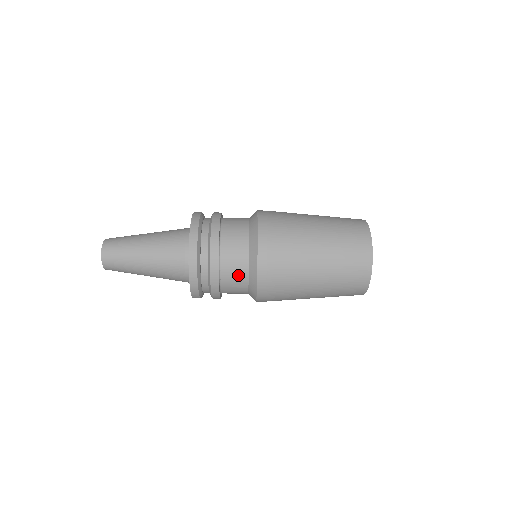
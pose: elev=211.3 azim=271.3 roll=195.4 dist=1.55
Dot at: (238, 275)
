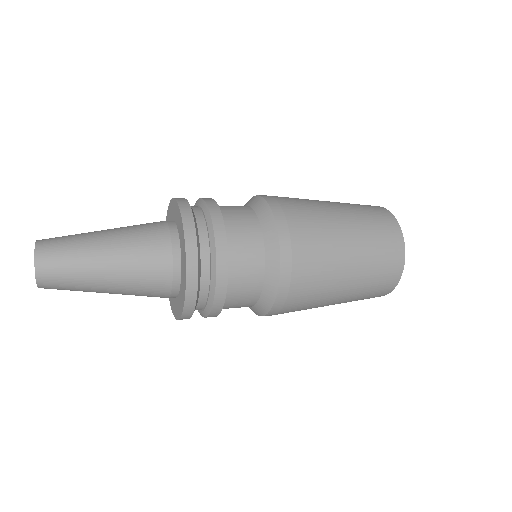
Dot at: (250, 278)
